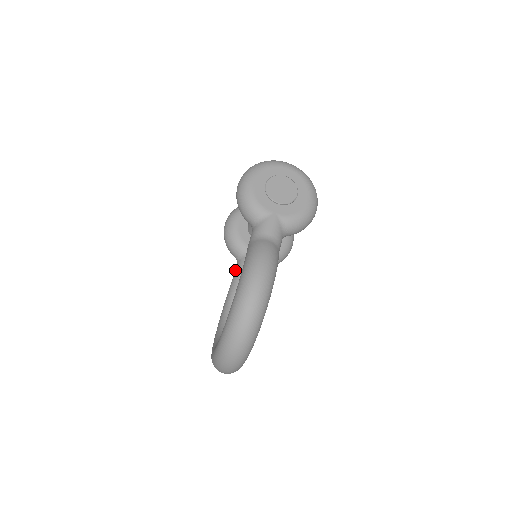
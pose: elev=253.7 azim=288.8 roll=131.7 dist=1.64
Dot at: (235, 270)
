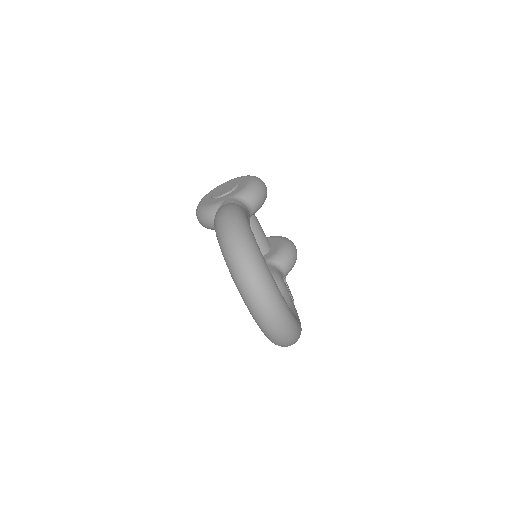
Dot at: occluded
